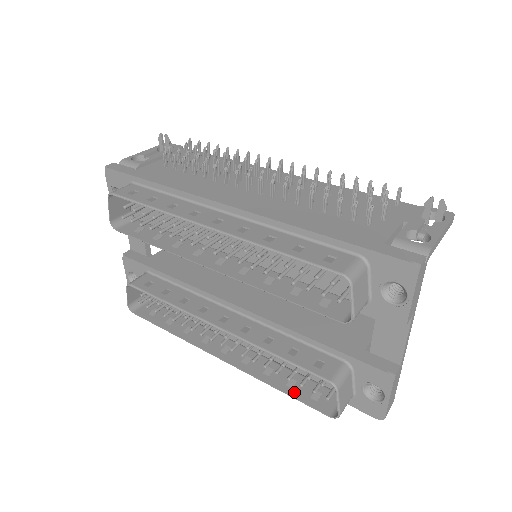
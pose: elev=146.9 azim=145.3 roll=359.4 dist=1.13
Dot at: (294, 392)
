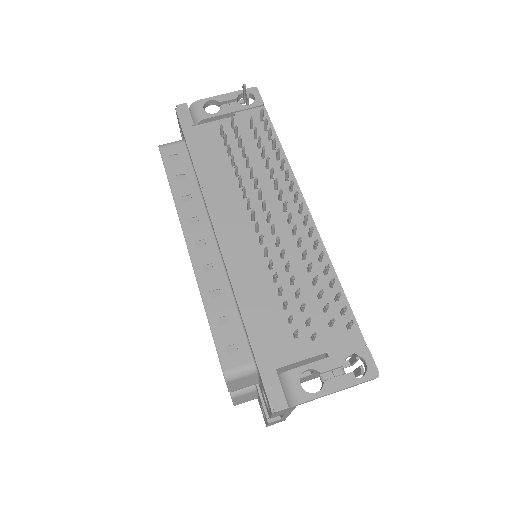
Dot at: occluded
